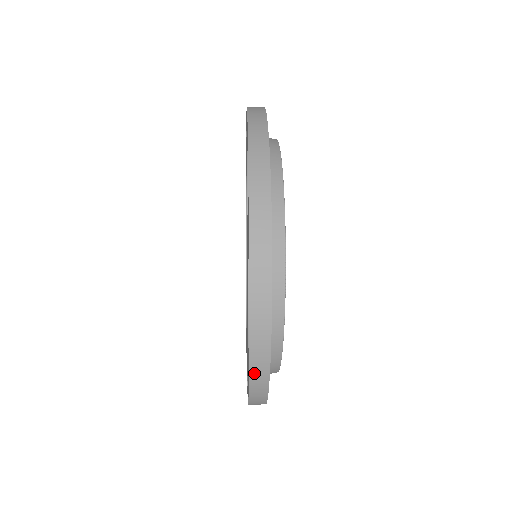
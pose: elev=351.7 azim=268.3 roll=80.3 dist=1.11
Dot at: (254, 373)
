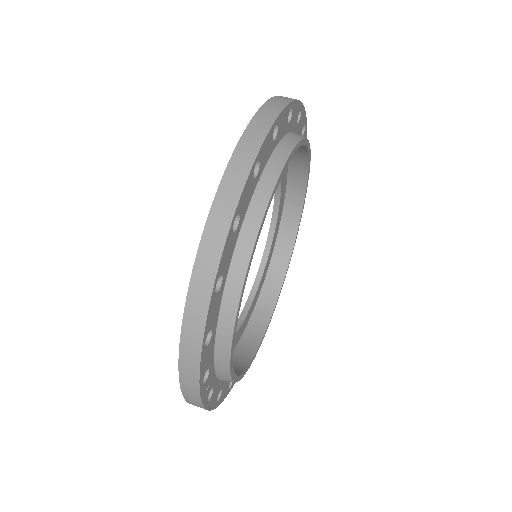
Dot at: (193, 404)
